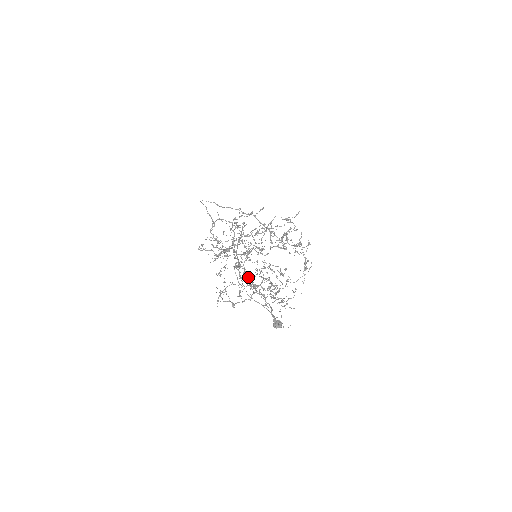
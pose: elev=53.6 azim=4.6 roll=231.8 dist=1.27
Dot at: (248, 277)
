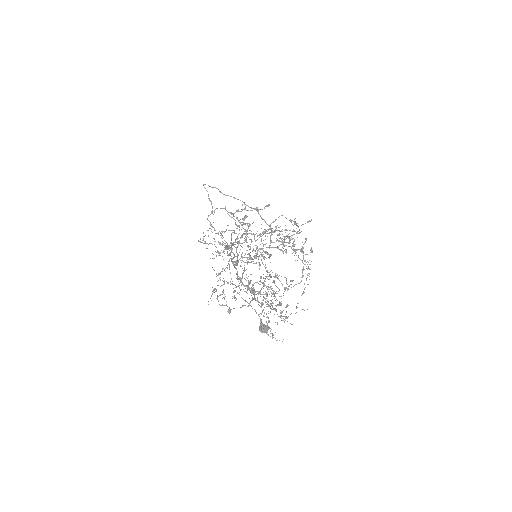
Dot at: (248, 280)
